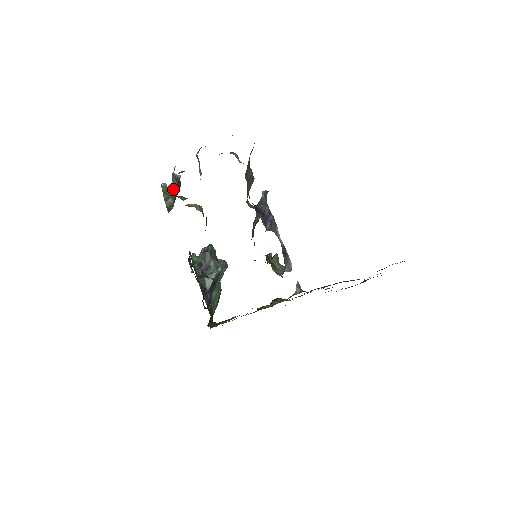
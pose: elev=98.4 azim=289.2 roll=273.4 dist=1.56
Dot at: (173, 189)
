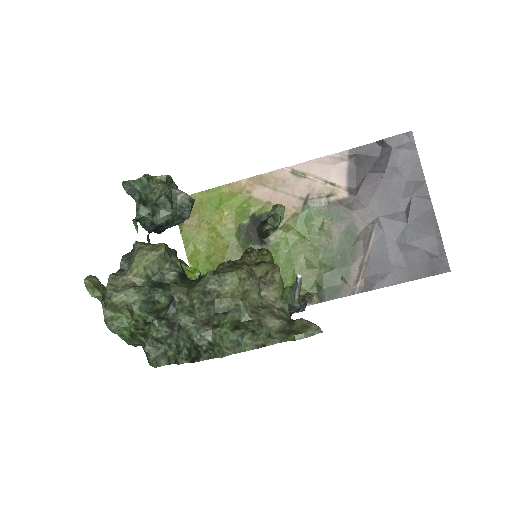
Dot at: occluded
